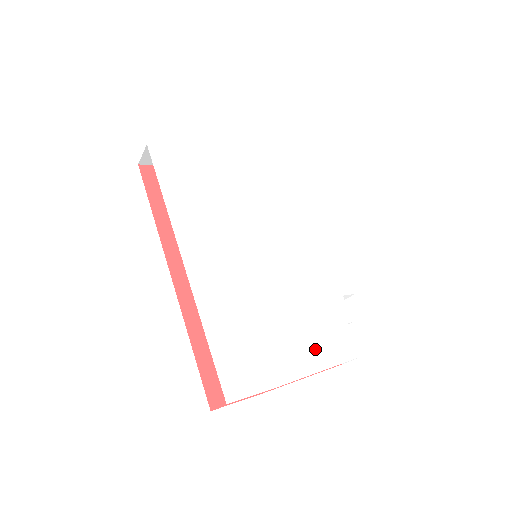
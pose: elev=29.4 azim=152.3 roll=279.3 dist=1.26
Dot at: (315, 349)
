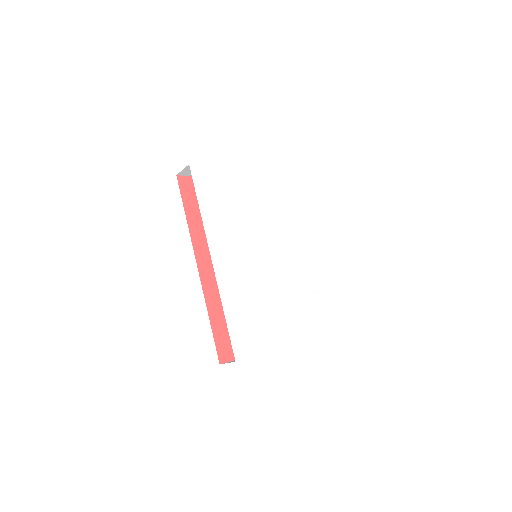
Dot at: (292, 328)
